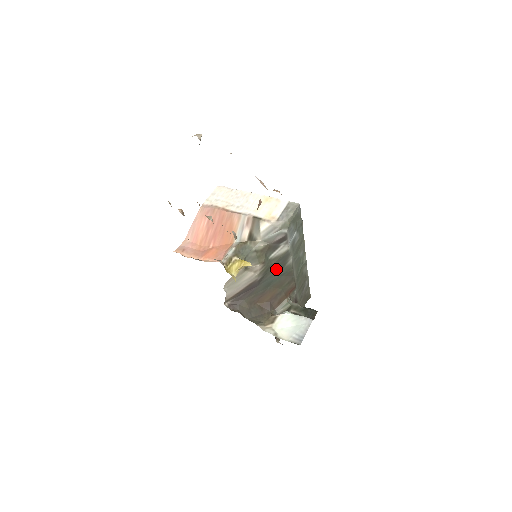
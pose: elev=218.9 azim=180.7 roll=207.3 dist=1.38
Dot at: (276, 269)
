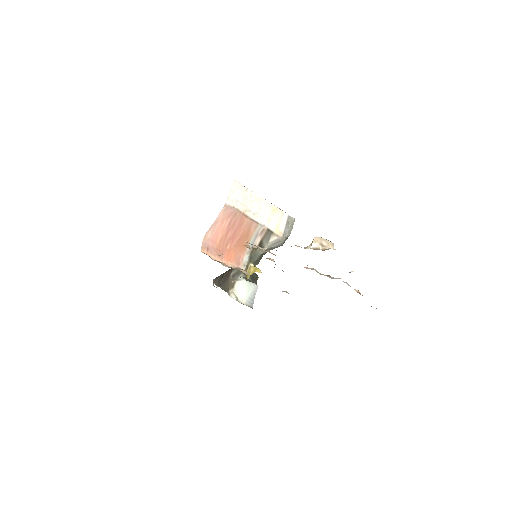
Dot at: occluded
